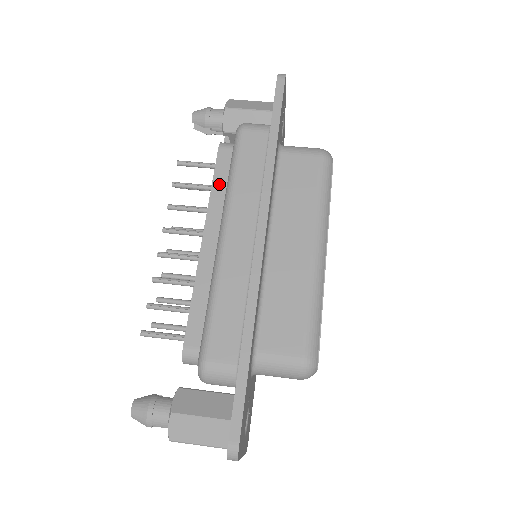
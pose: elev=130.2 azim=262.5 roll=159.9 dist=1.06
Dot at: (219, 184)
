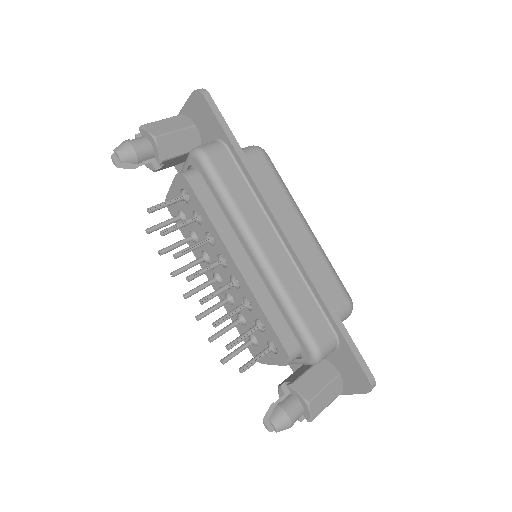
Dot at: (213, 213)
